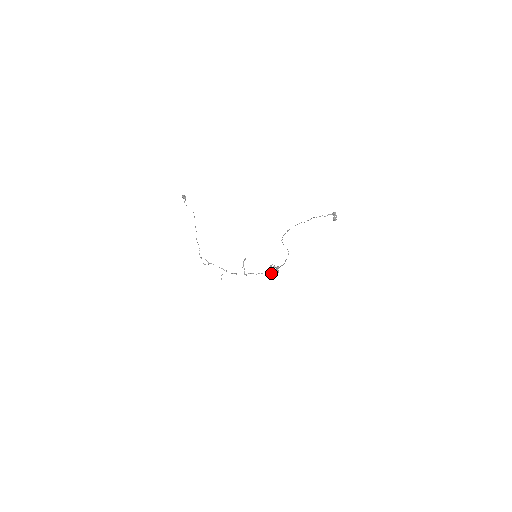
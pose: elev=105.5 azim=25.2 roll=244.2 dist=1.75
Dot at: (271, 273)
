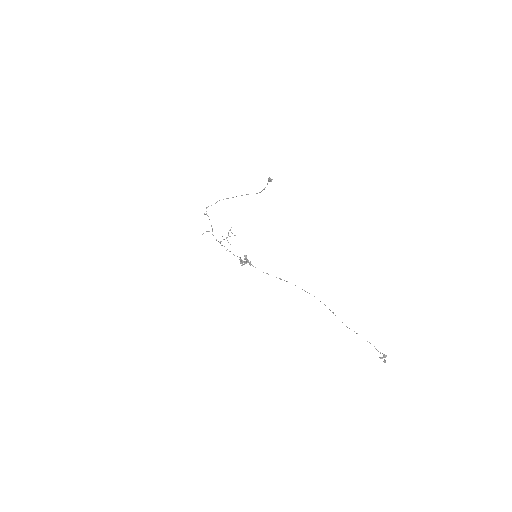
Dot at: (242, 263)
